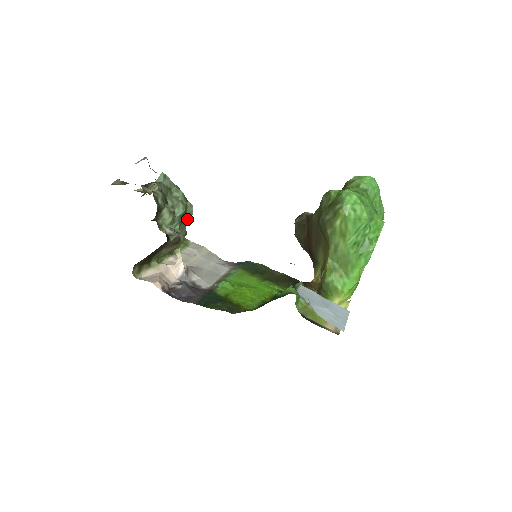
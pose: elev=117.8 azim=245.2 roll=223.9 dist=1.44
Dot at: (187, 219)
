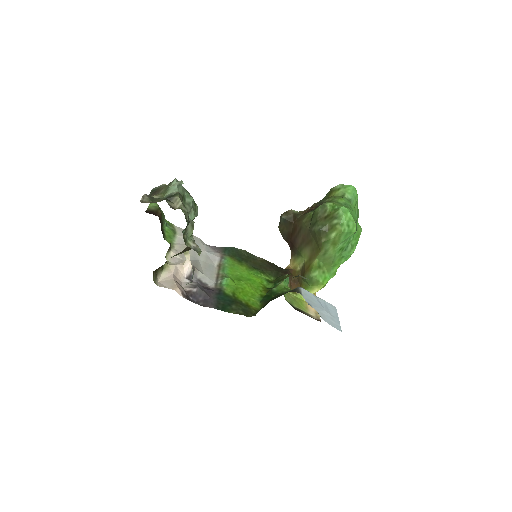
Dot at: occluded
